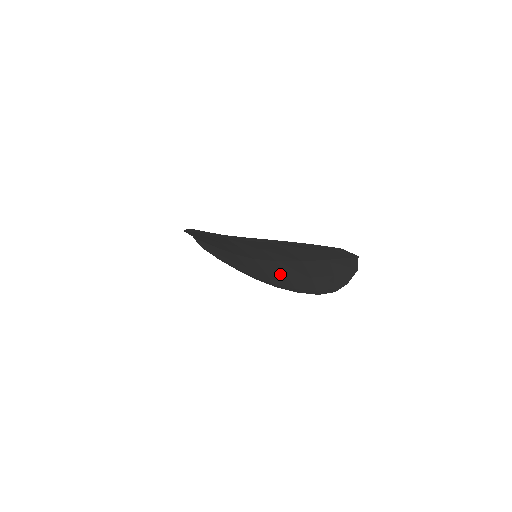
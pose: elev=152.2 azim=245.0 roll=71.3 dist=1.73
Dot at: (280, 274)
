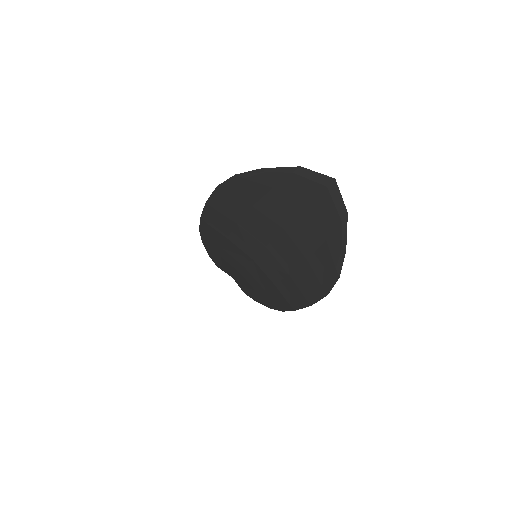
Dot at: (282, 275)
